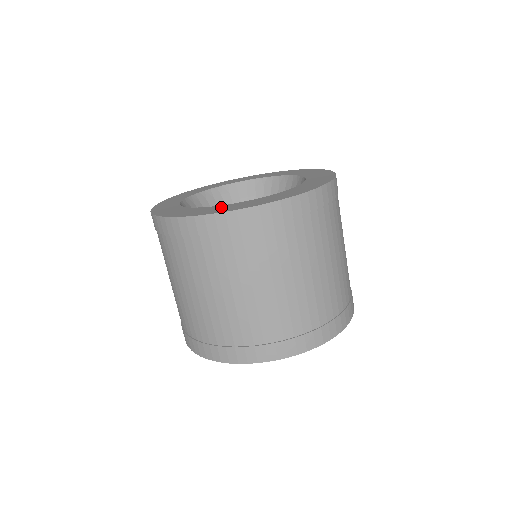
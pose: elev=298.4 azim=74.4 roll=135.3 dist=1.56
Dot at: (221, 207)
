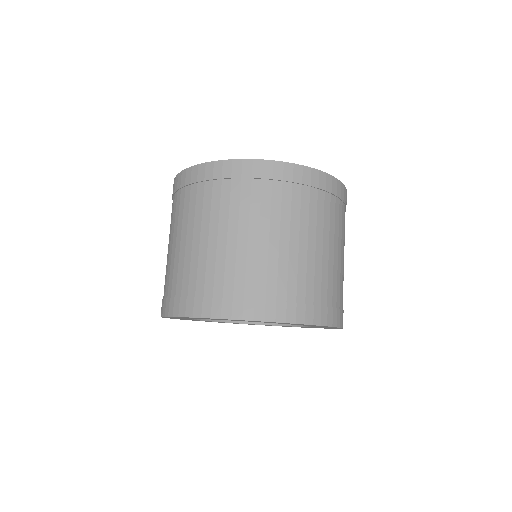
Dot at: occluded
